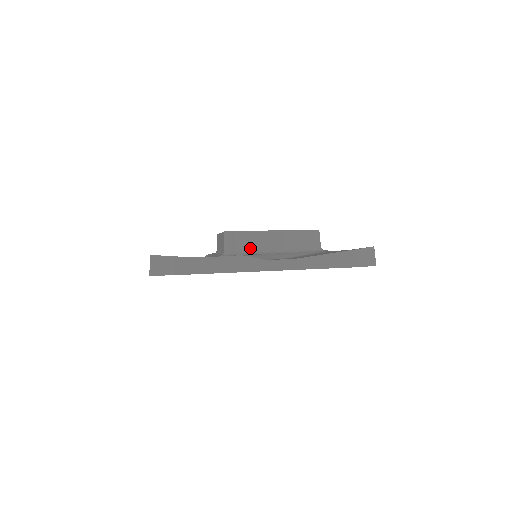
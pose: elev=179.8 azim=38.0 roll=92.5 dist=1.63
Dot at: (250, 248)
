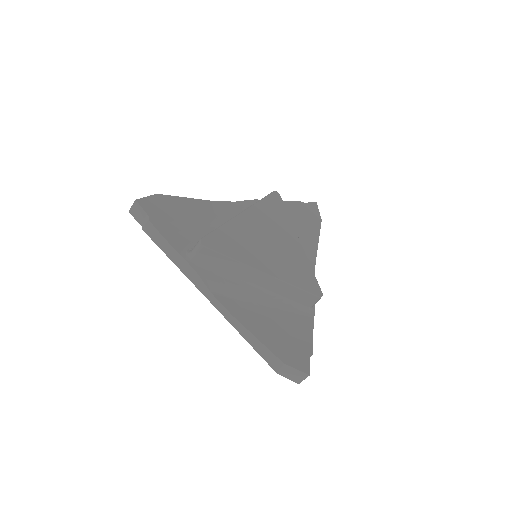
Dot at: (218, 266)
